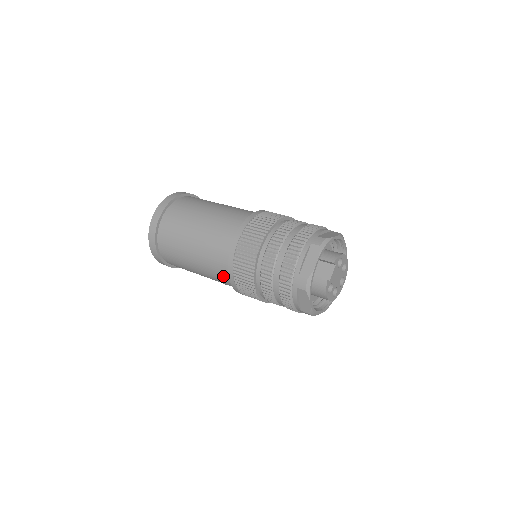
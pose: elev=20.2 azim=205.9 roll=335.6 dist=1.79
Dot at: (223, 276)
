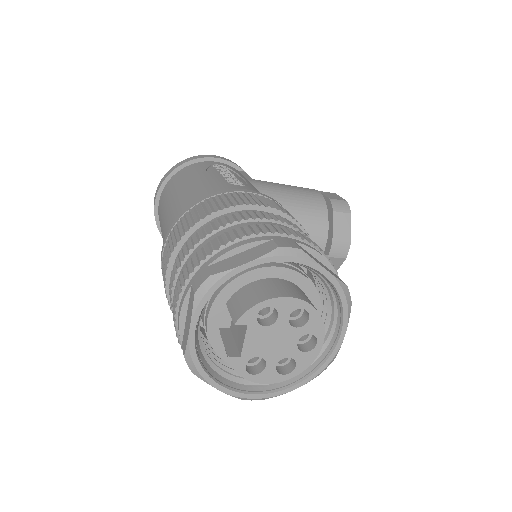
Dot at: occluded
